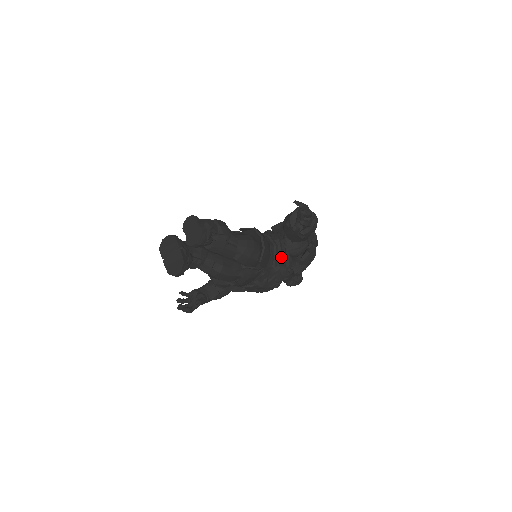
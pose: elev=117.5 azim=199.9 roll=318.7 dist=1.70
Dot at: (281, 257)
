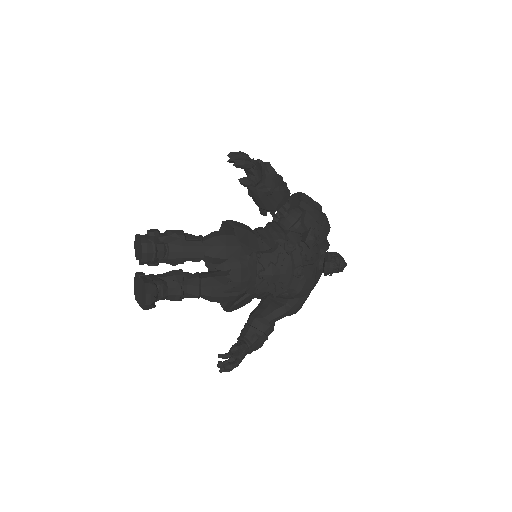
Dot at: (279, 236)
